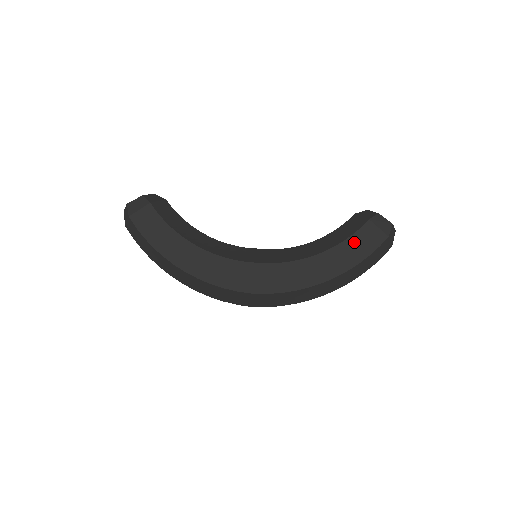
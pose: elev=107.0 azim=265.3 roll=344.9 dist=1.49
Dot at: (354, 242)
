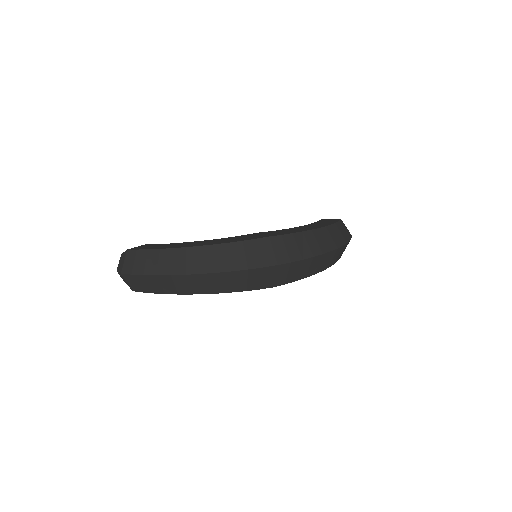
Dot at: (321, 222)
